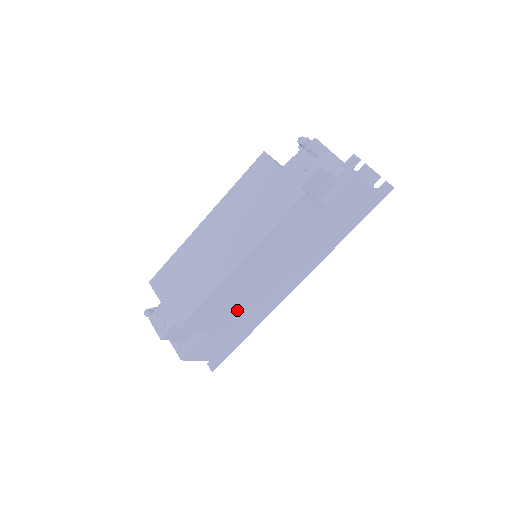
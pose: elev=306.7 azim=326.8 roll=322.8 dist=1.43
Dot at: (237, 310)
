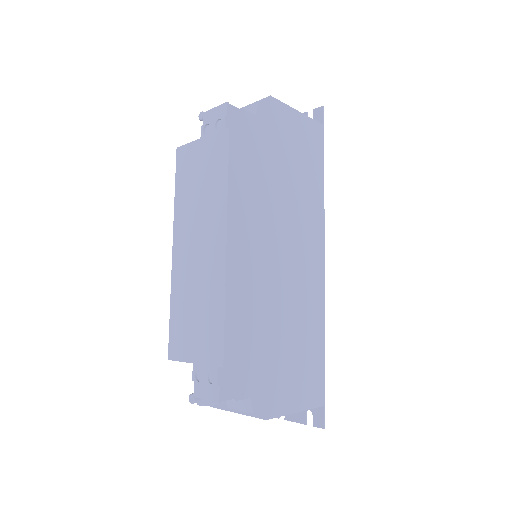
Dot at: (278, 315)
